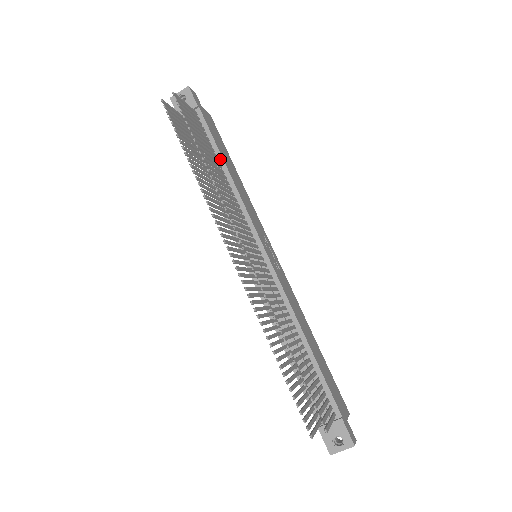
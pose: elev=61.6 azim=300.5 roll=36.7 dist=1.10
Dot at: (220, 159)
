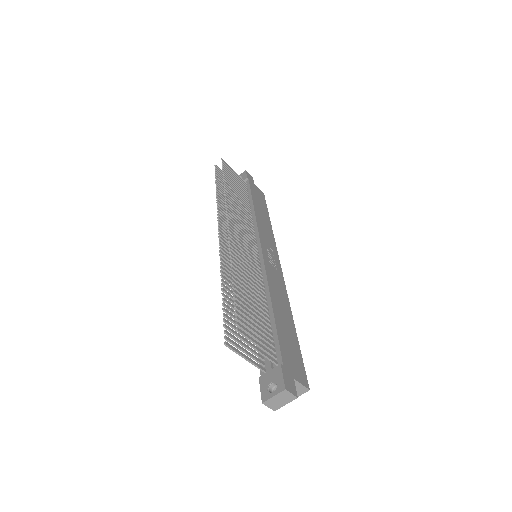
Dot at: (251, 202)
